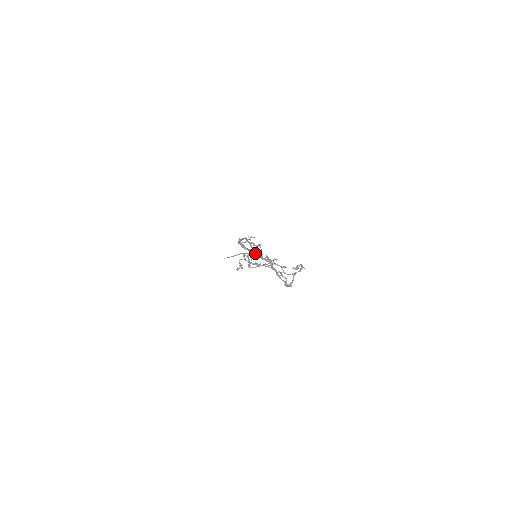
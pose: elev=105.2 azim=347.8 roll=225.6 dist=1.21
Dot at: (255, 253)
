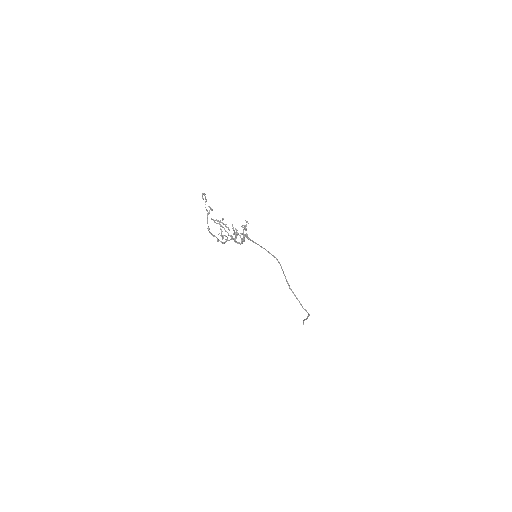
Dot at: (236, 229)
